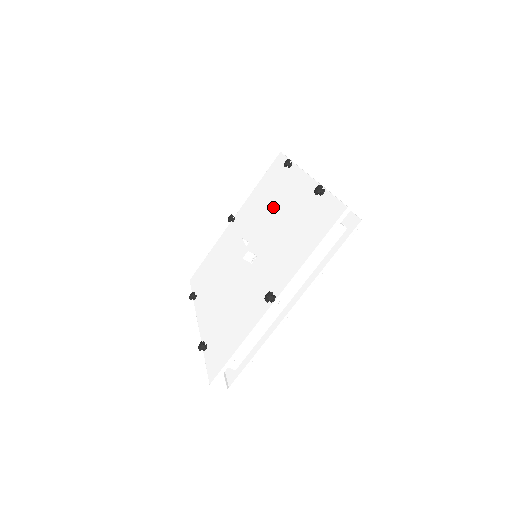
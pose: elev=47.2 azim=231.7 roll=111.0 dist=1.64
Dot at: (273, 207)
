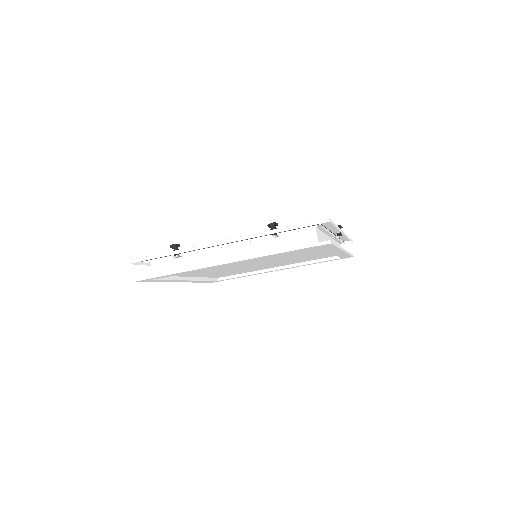
Dot at: occluded
